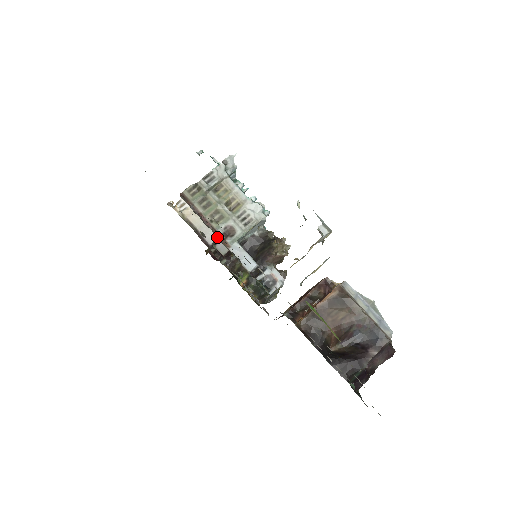
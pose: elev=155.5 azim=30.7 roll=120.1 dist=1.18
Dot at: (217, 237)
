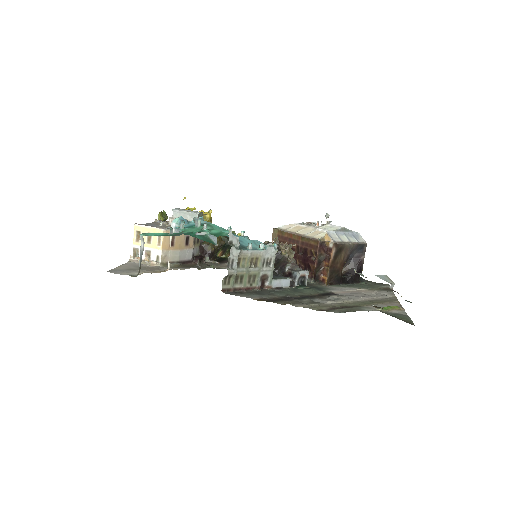
Dot at: (260, 289)
